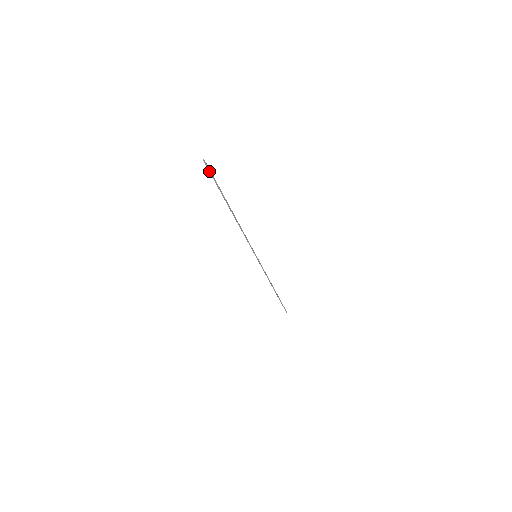
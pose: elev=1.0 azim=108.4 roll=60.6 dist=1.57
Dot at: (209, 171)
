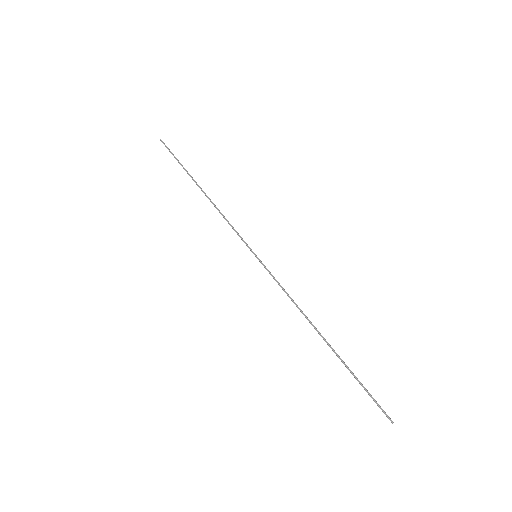
Dot at: occluded
